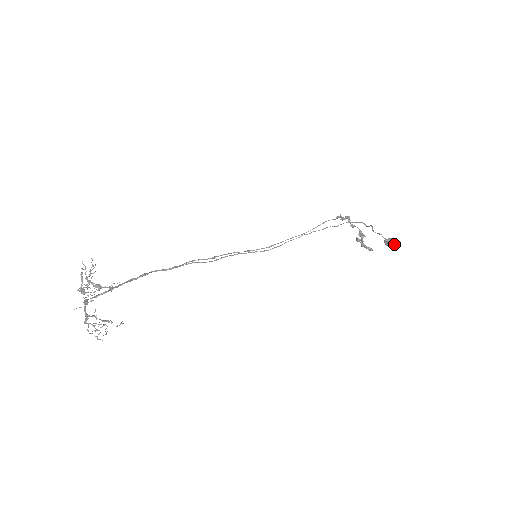
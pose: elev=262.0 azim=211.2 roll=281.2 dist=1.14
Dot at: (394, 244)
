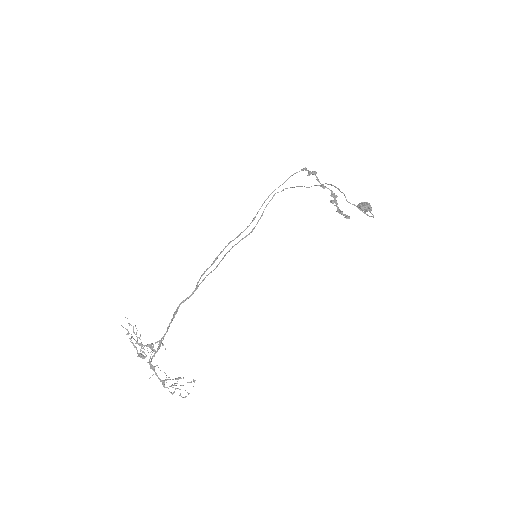
Dot at: occluded
